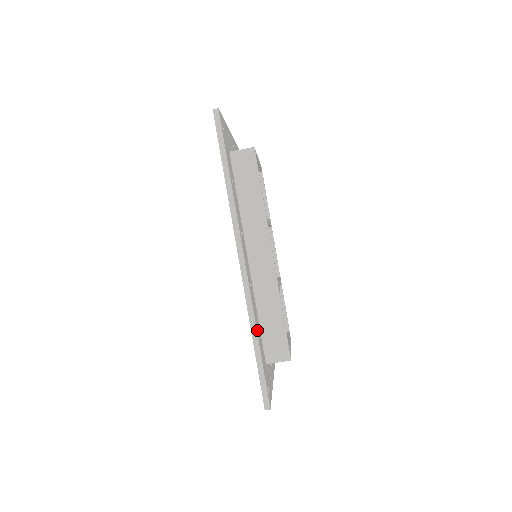
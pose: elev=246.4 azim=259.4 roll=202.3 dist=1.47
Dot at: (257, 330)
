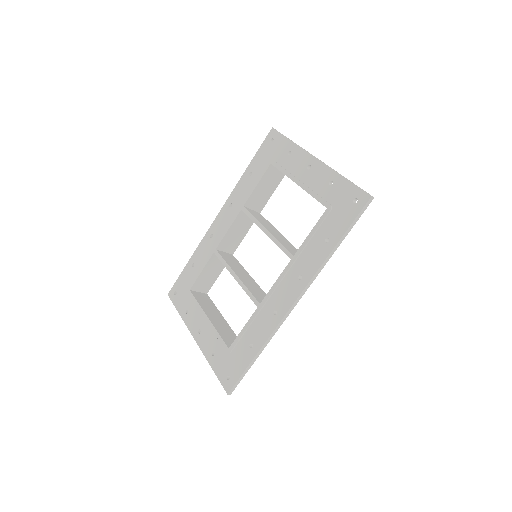
Dot at: occluded
